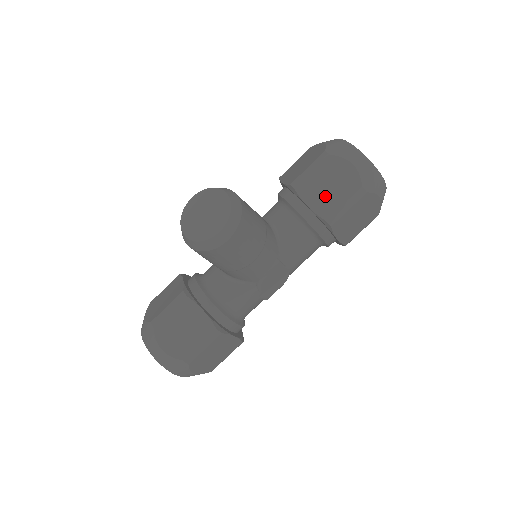
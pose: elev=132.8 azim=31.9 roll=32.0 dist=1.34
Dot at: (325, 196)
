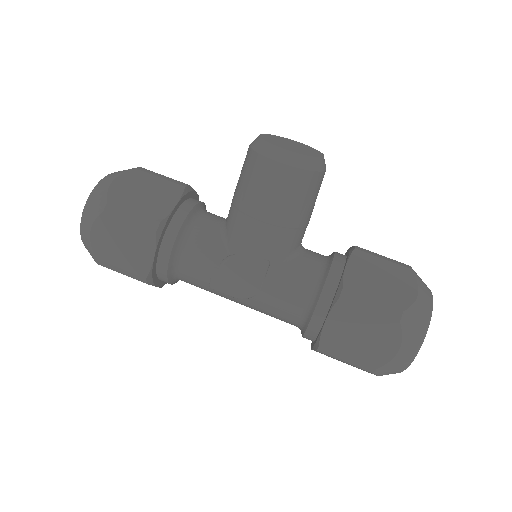
Dot at: (368, 278)
